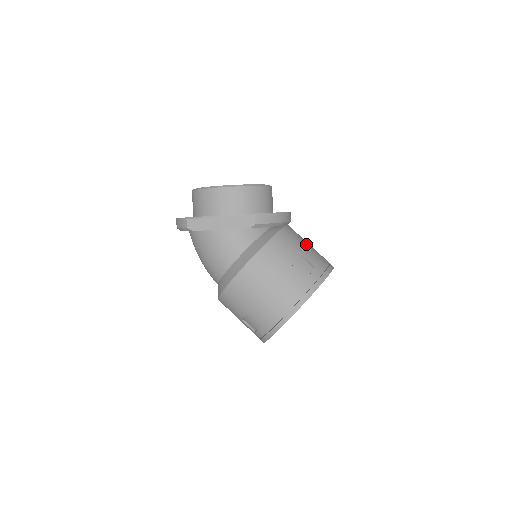
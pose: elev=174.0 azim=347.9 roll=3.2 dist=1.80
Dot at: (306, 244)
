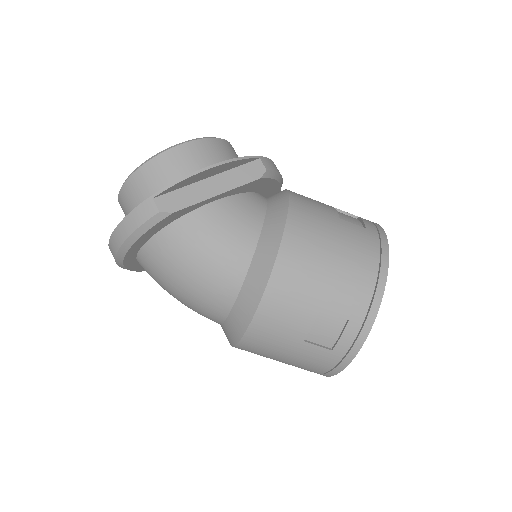
Dot at: occluded
